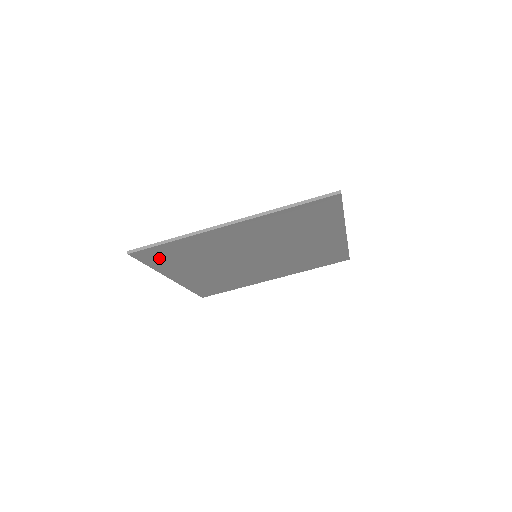
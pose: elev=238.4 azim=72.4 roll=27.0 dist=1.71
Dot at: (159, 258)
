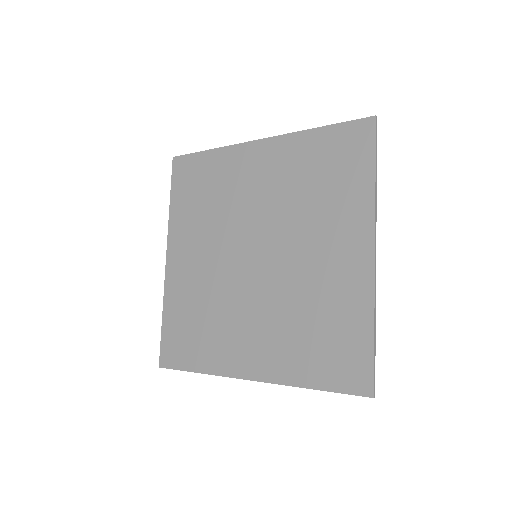
Dot at: (177, 335)
